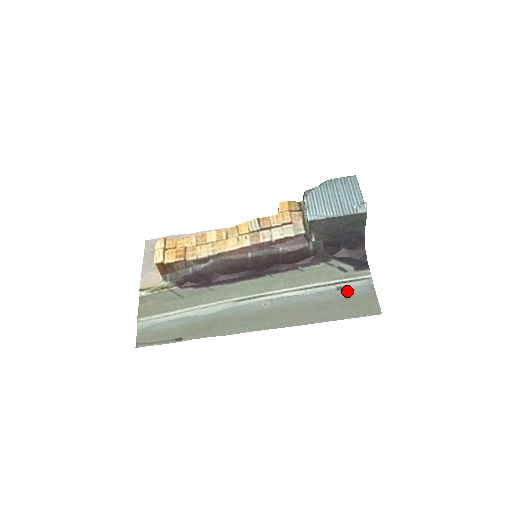
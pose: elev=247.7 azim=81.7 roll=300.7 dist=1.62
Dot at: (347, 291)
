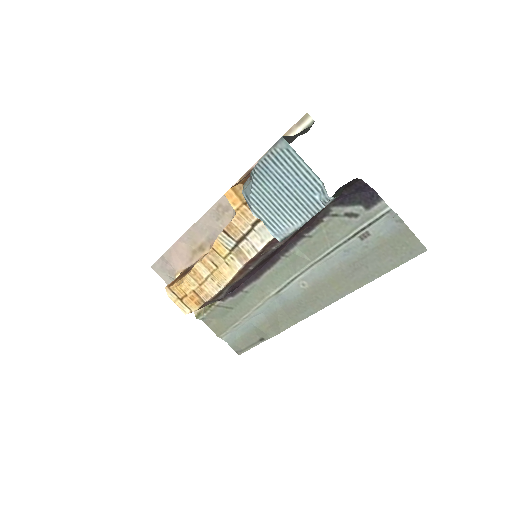
Dot at: (373, 237)
